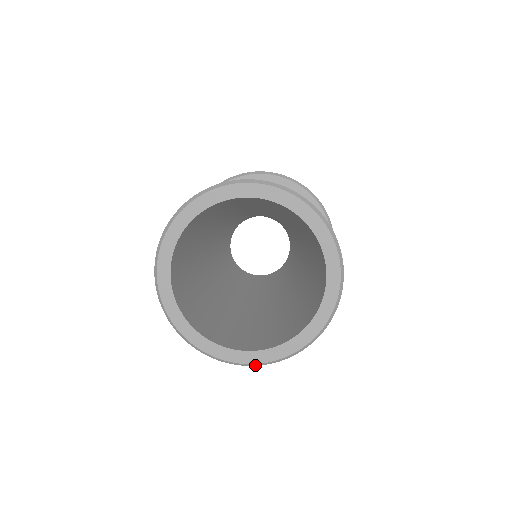
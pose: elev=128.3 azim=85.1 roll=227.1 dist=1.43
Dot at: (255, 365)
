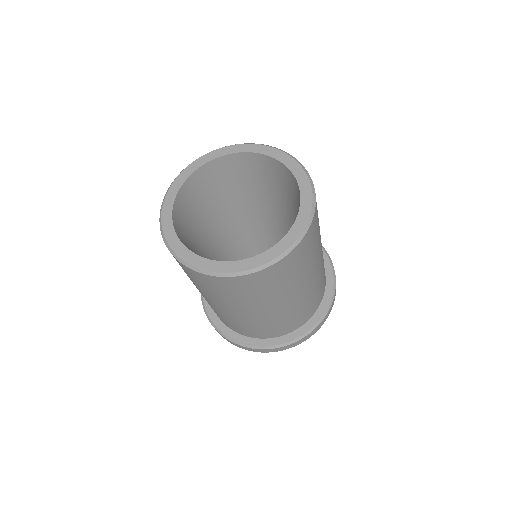
Dot at: (174, 256)
